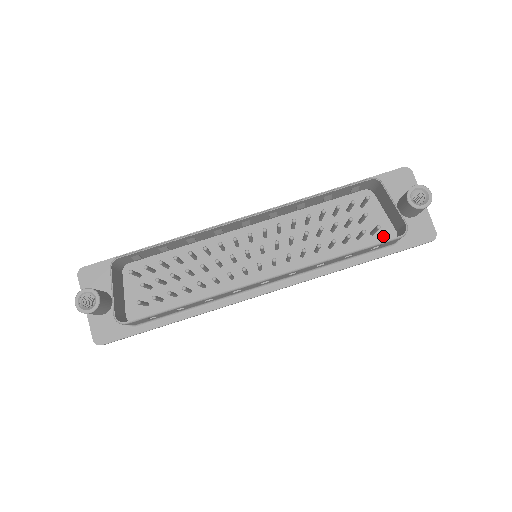
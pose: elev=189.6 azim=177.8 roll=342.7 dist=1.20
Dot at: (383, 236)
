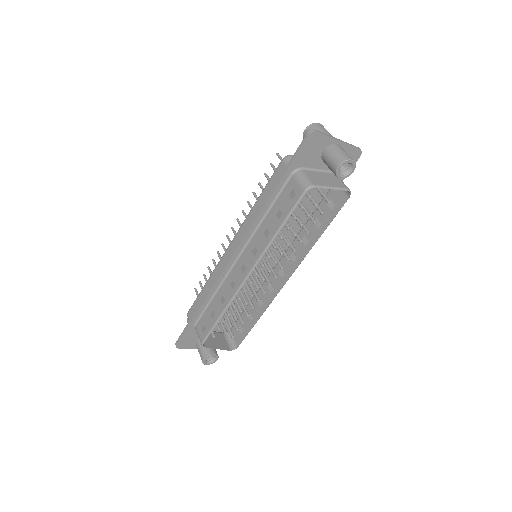
Dot at: occluded
